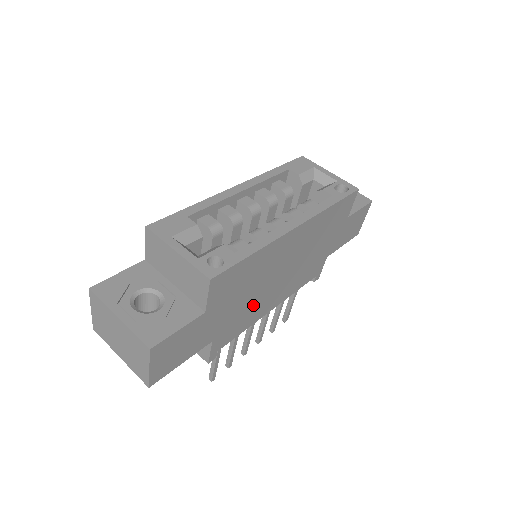
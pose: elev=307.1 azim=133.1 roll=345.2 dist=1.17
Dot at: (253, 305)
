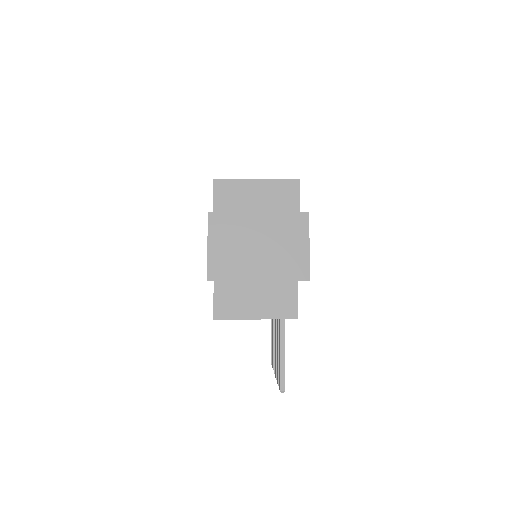
Dot at: occluded
